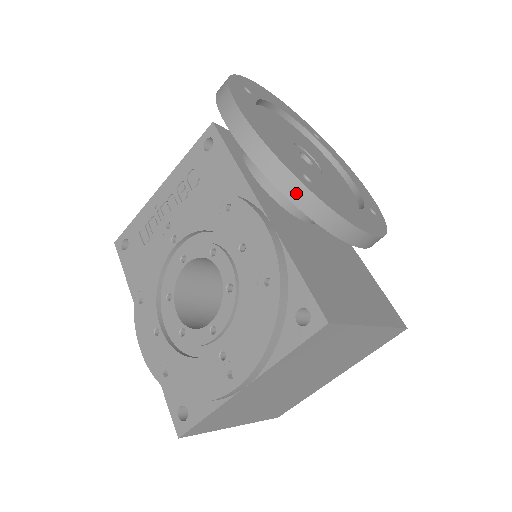
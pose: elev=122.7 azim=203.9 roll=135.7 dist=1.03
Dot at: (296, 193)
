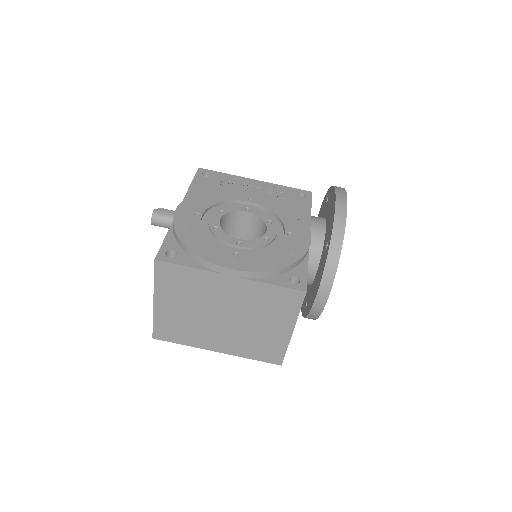
Dot at: (336, 244)
